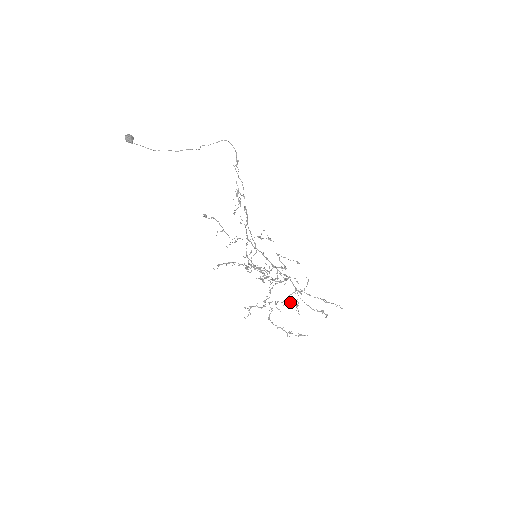
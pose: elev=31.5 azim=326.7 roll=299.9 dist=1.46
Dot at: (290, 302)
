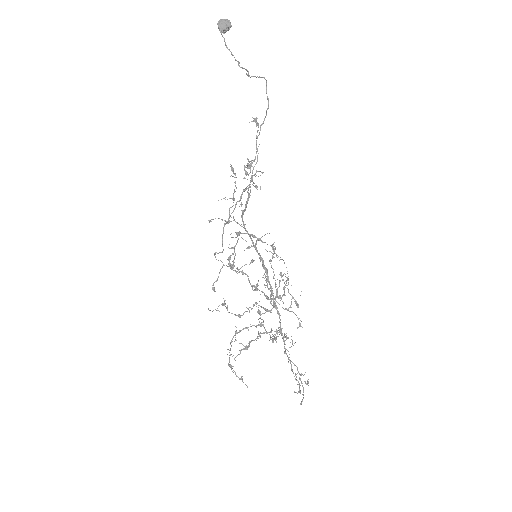
Dot at: occluded
